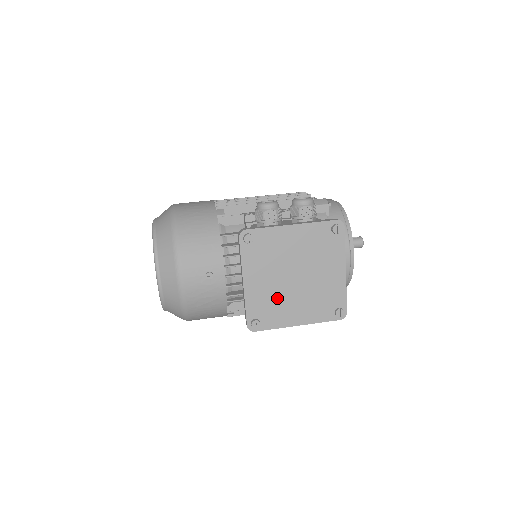
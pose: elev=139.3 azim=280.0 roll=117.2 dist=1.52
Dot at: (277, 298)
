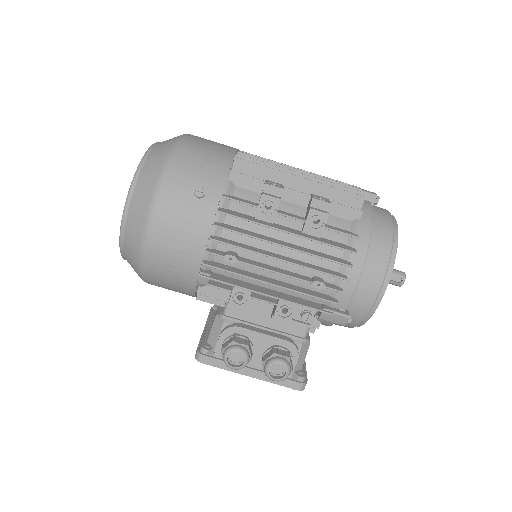
Dot at: occluded
